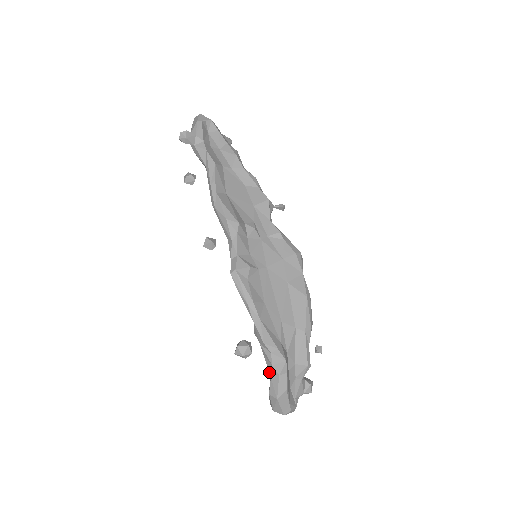
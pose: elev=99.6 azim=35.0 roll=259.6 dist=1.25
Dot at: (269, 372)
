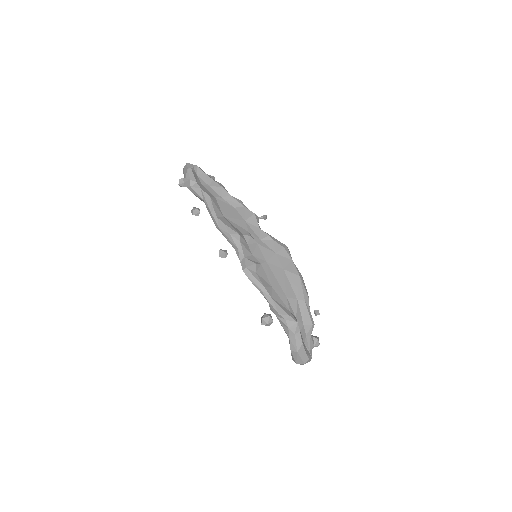
Dot at: (287, 334)
